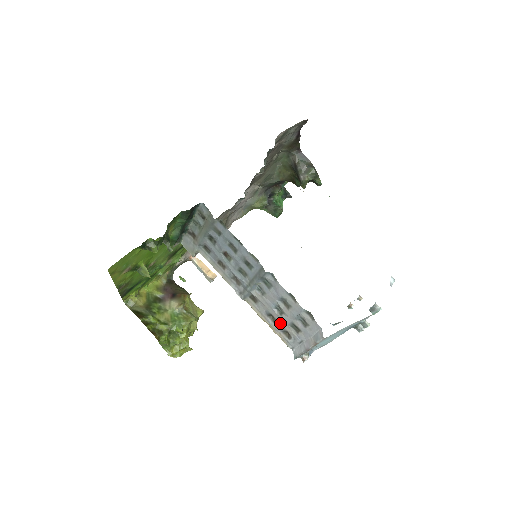
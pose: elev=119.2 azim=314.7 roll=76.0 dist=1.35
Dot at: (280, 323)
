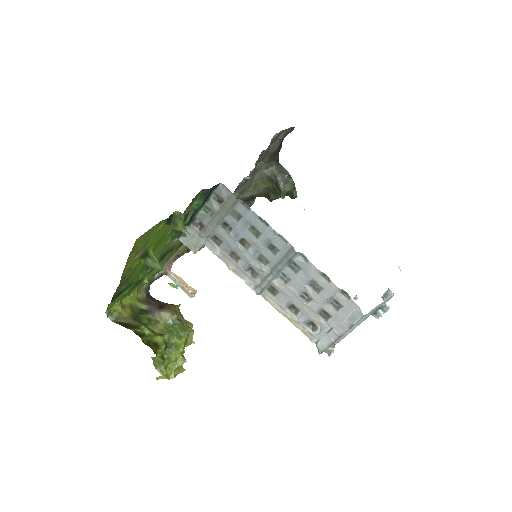
Dot at: (305, 313)
